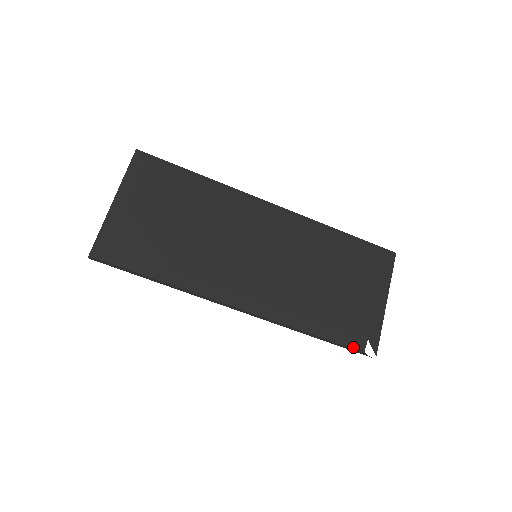
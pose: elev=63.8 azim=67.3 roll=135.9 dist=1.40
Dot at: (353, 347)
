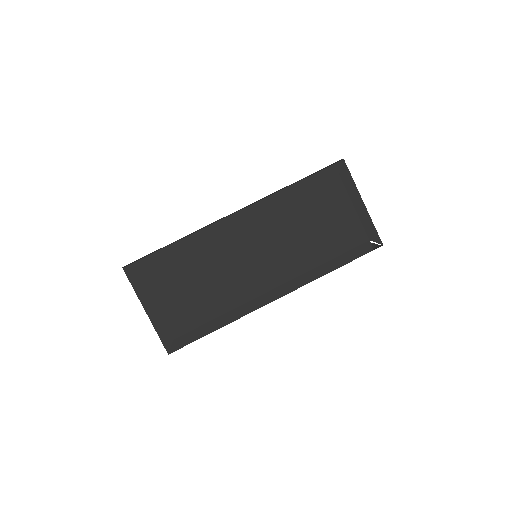
Dot at: (364, 254)
